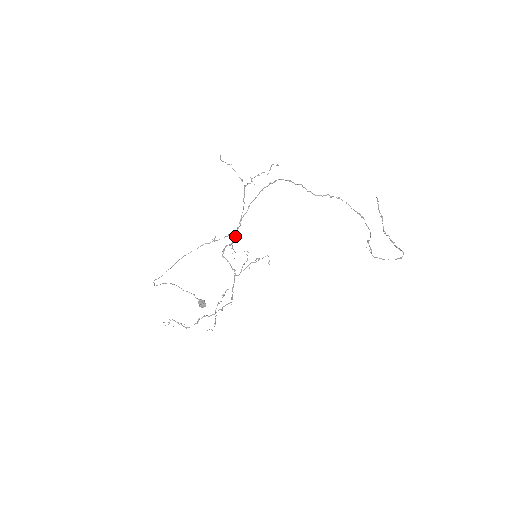
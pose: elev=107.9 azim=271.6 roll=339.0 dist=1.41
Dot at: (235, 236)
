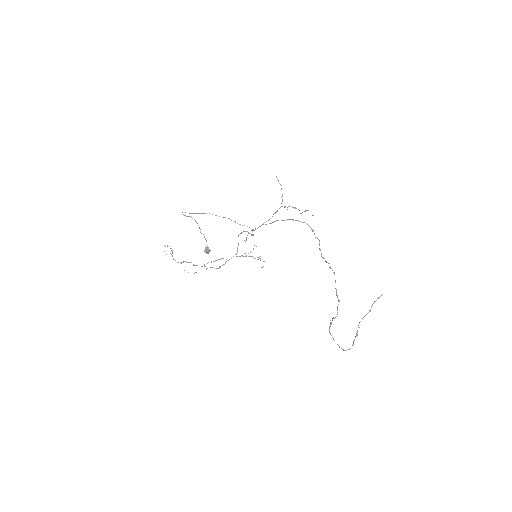
Dot at: occluded
